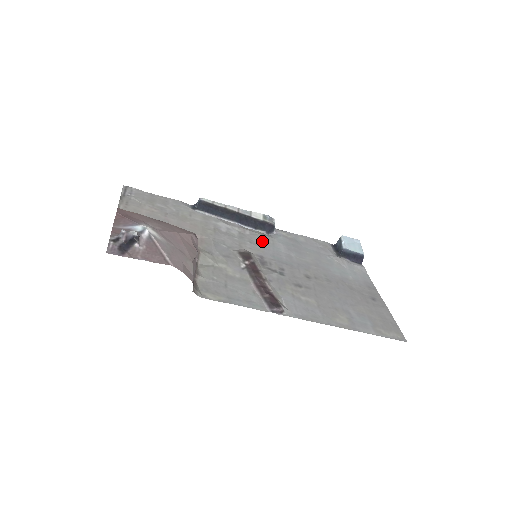
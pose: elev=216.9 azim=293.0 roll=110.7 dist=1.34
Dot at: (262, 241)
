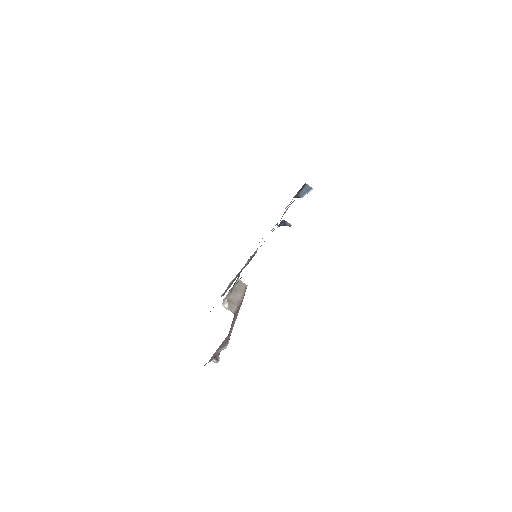
Dot at: occluded
